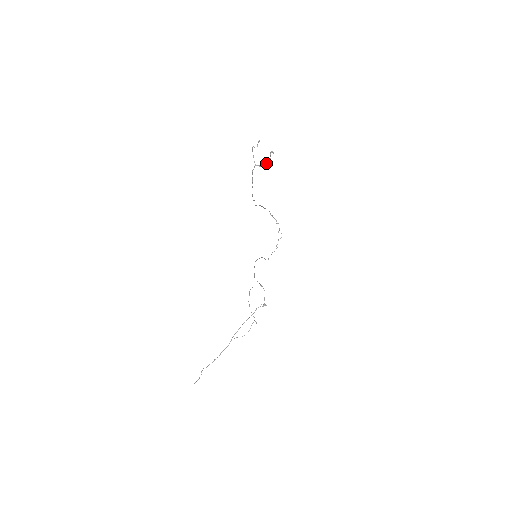
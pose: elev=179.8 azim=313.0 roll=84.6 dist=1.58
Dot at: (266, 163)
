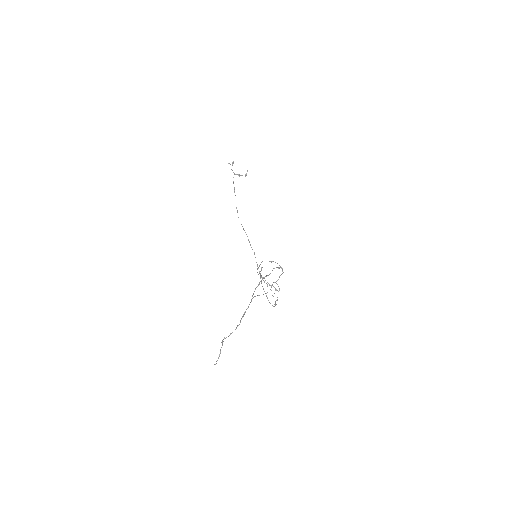
Dot at: occluded
